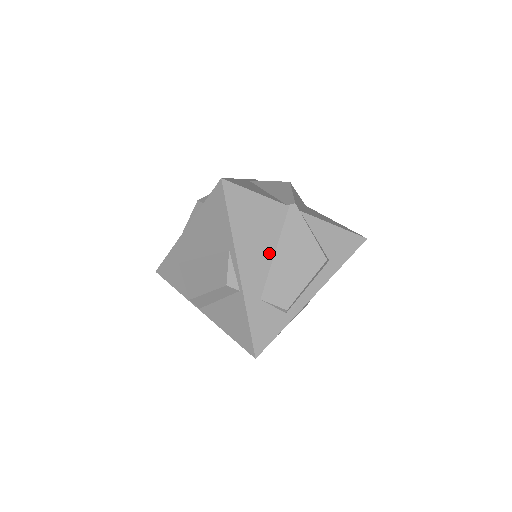
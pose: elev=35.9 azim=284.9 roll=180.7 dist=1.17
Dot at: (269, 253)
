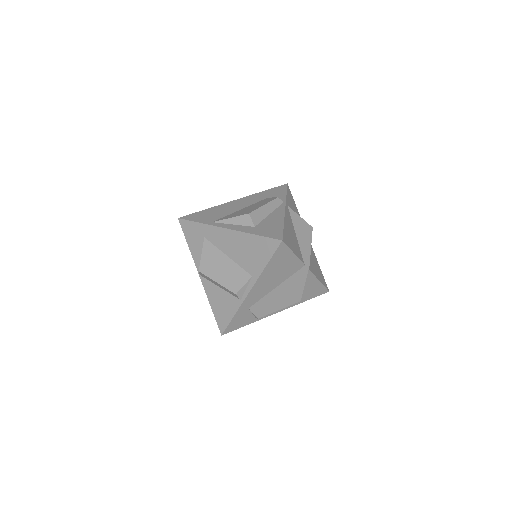
Dot at: (273, 286)
